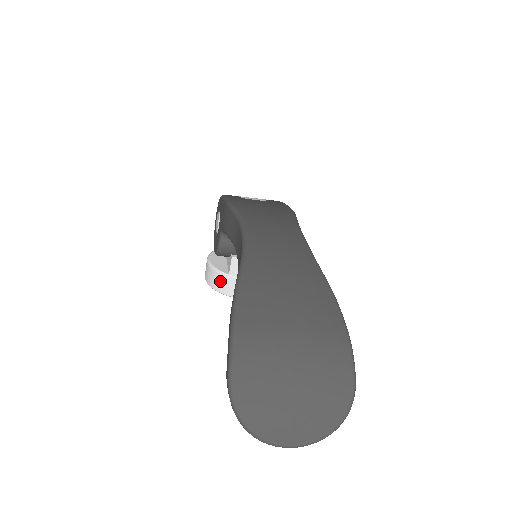
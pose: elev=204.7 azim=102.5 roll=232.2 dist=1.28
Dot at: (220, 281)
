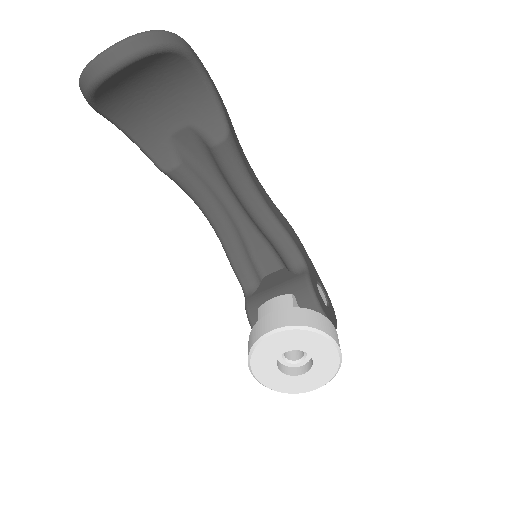
Dot at: (251, 337)
